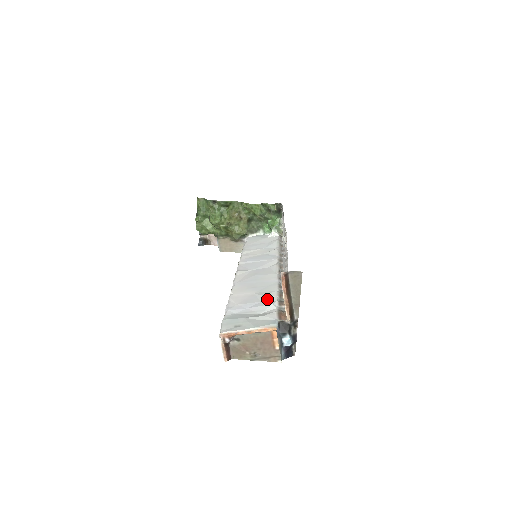
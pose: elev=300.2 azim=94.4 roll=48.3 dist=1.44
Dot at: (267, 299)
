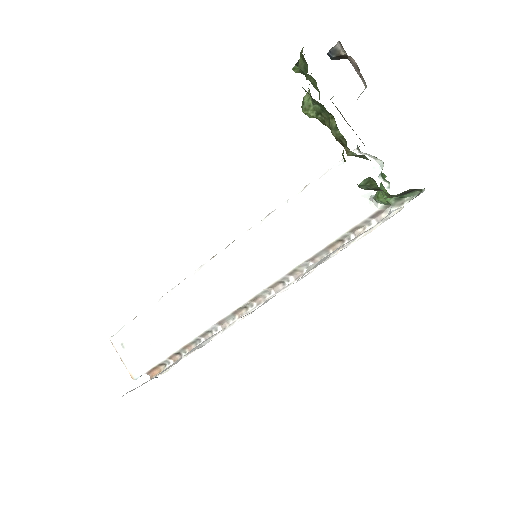
Dot at: (170, 342)
